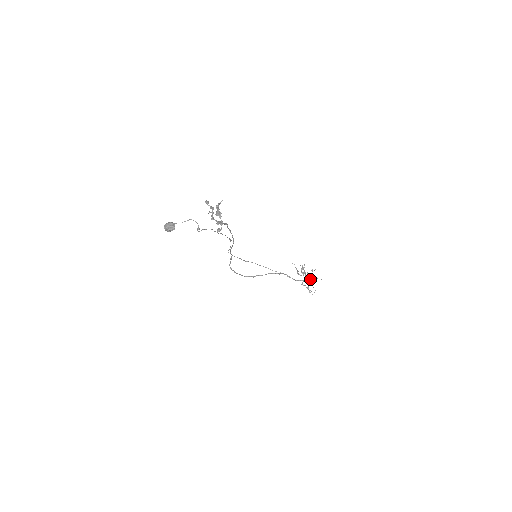
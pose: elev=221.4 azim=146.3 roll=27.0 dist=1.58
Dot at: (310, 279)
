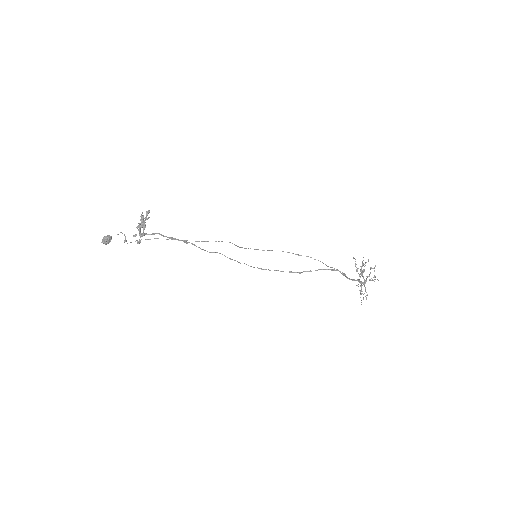
Dot at: (366, 279)
